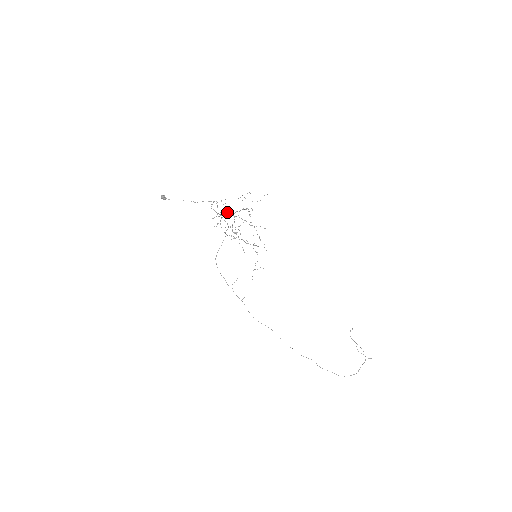
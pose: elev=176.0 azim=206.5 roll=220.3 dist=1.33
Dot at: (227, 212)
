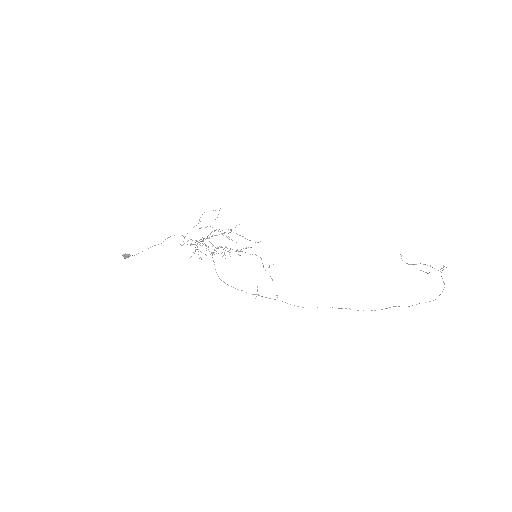
Dot at: (200, 243)
